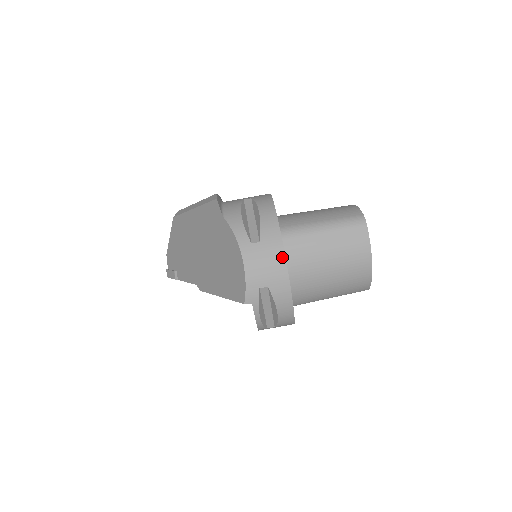
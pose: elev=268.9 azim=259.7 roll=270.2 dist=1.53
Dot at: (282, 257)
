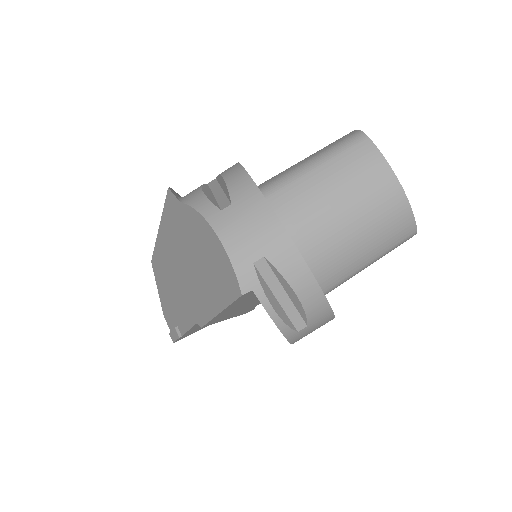
Dot at: (267, 209)
